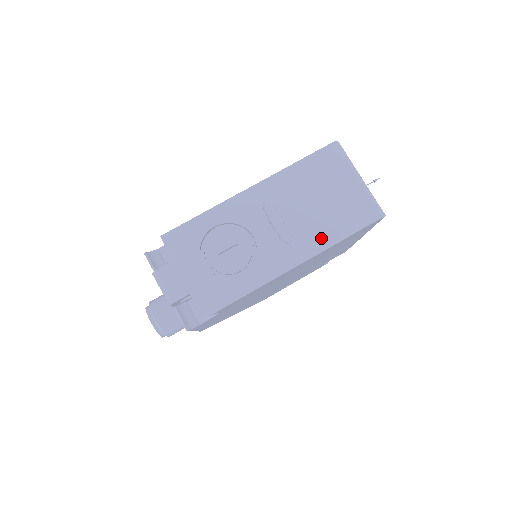
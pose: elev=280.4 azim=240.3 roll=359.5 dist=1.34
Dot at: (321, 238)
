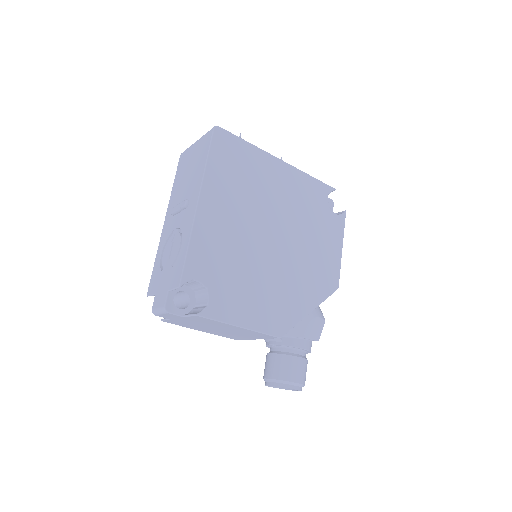
Dot at: (198, 178)
